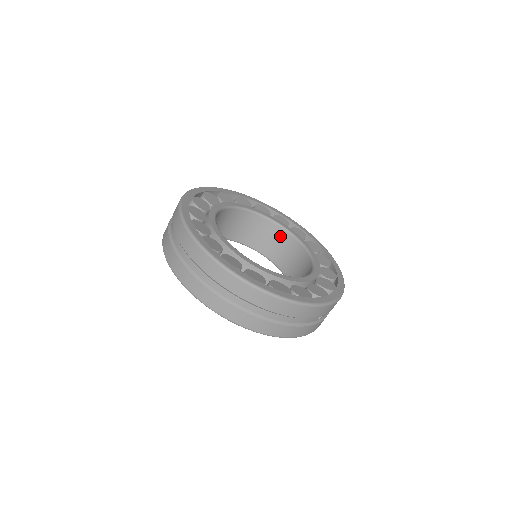
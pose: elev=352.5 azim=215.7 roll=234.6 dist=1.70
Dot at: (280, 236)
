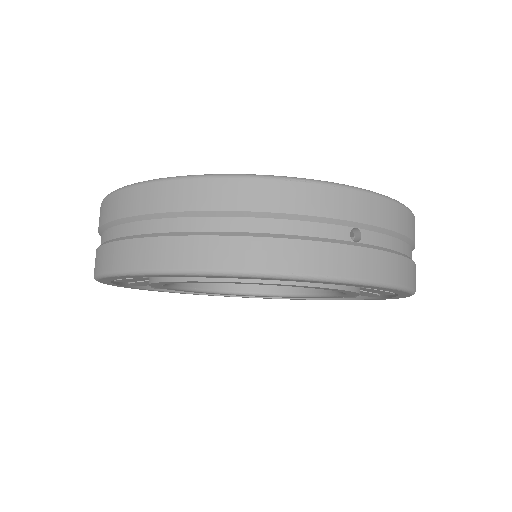
Dot at: occluded
